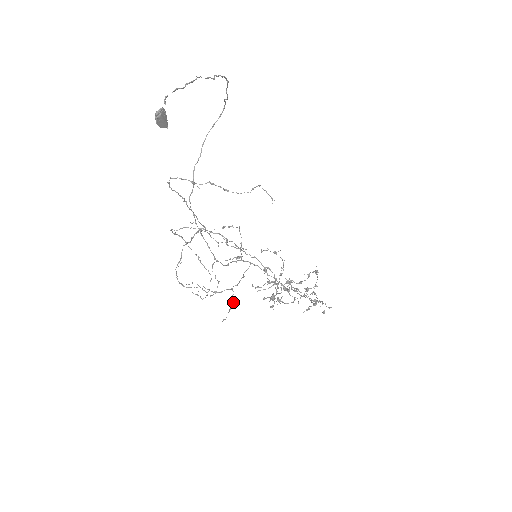
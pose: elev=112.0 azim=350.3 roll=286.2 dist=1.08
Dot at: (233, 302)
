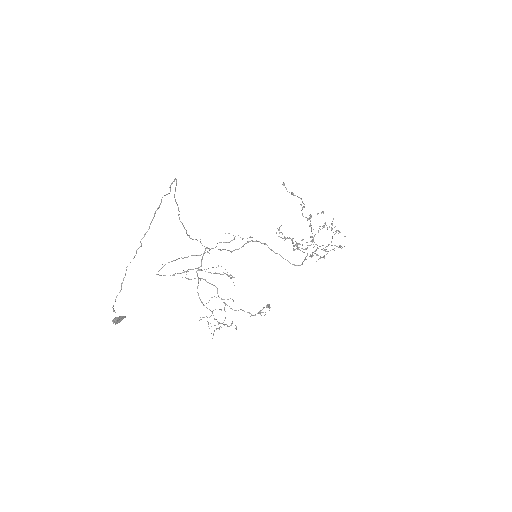
Dot at: (236, 326)
